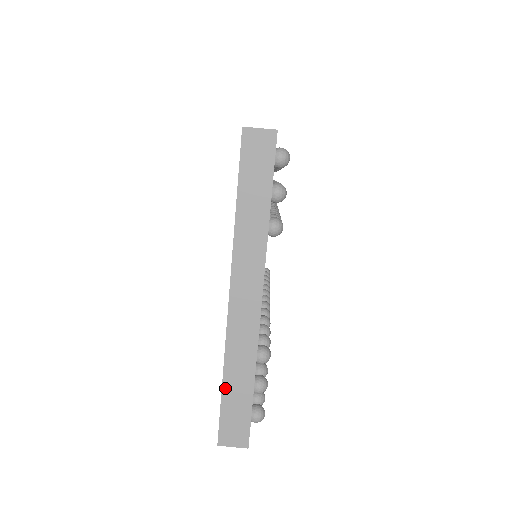
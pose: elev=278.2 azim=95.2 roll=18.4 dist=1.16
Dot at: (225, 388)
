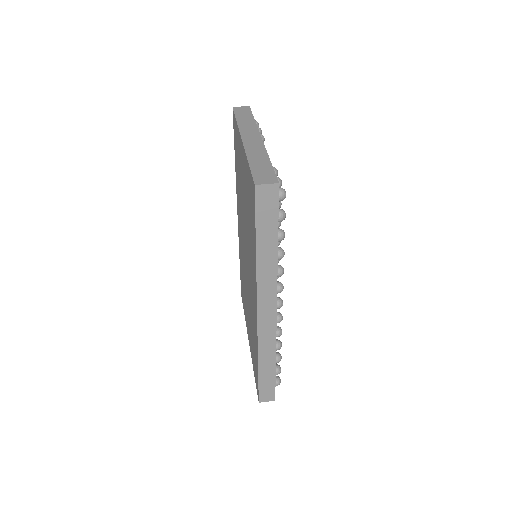
Dot at: (251, 164)
